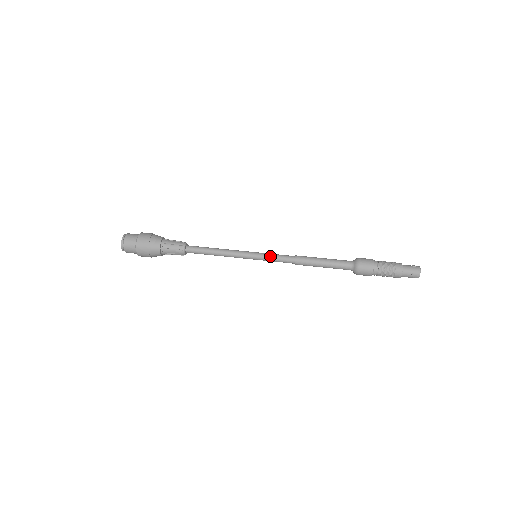
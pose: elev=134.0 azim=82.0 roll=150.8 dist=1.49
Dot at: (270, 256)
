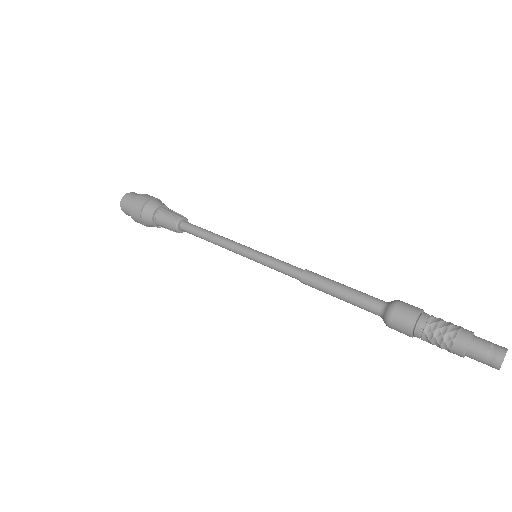
Dot at: occluded
